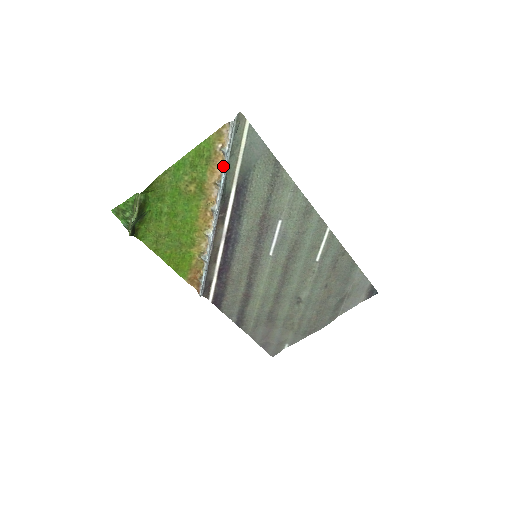
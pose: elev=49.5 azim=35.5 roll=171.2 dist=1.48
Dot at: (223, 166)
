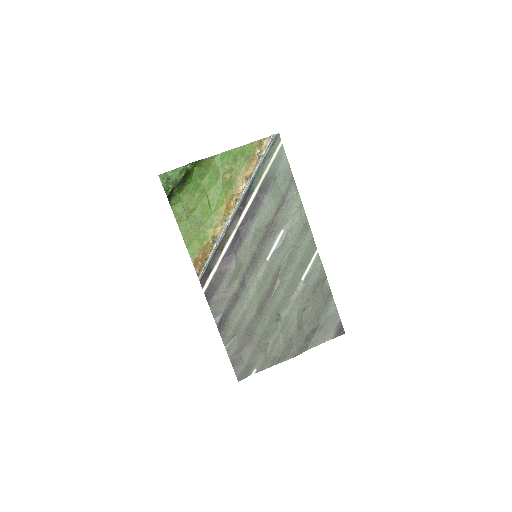
Dot at: (256, 166)
